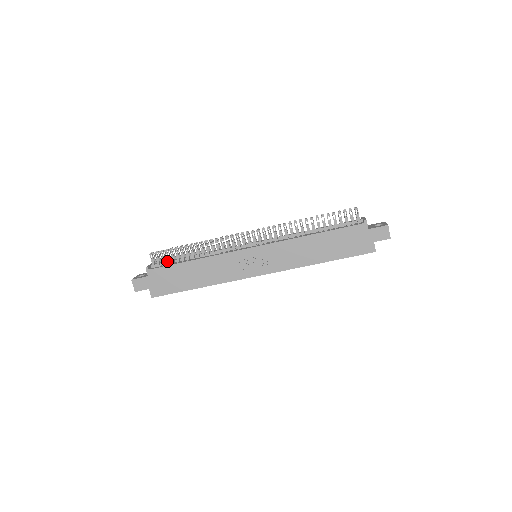
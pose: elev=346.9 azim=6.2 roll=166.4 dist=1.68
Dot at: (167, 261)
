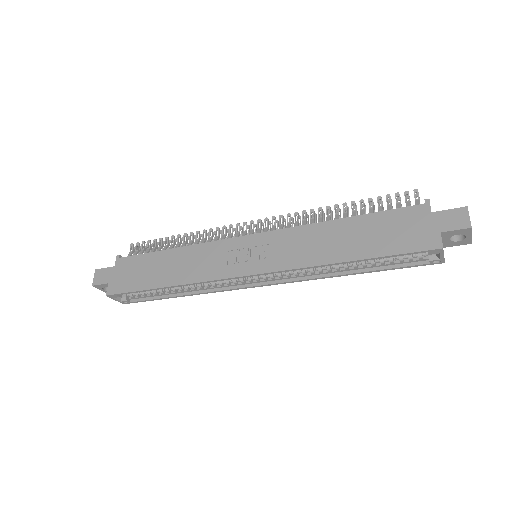
Dot at: occluded
